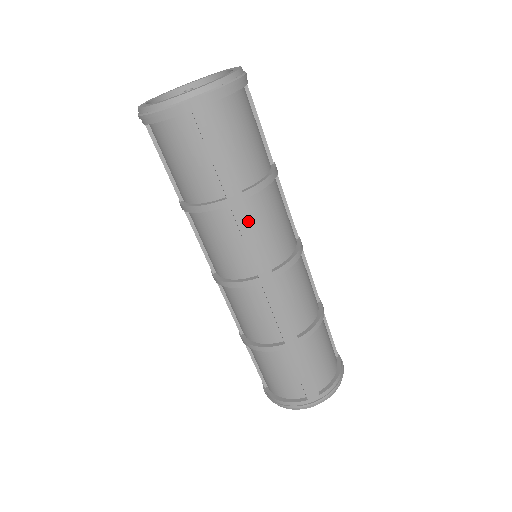
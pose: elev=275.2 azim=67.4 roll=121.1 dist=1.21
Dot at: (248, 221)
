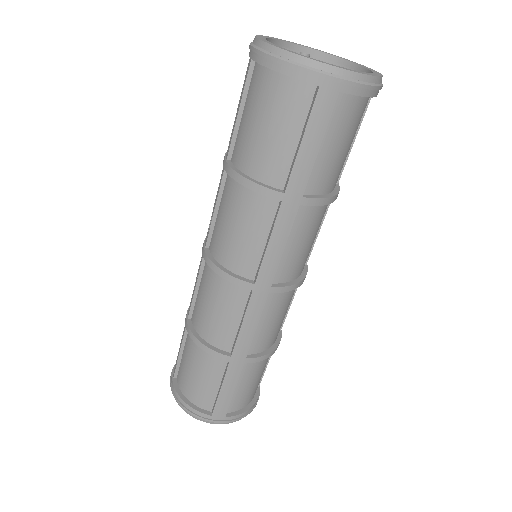
Dot at: (287, 227)
